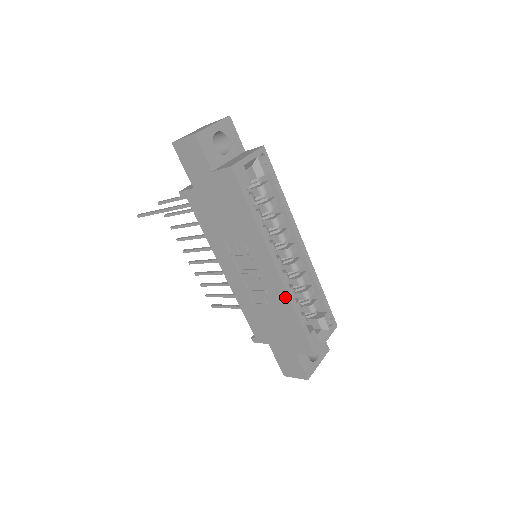
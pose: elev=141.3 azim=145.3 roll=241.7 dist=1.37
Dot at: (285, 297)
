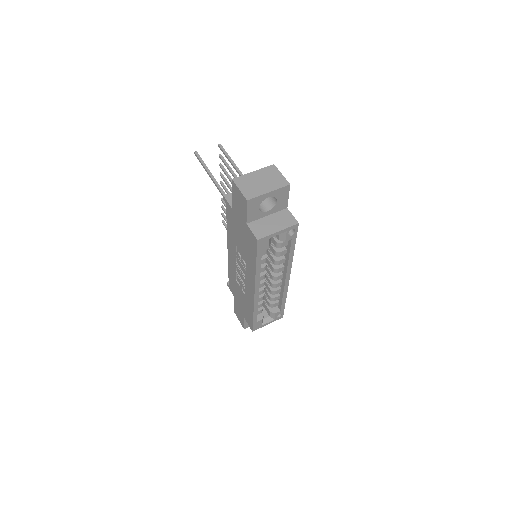
Dot at: (252, 303)
